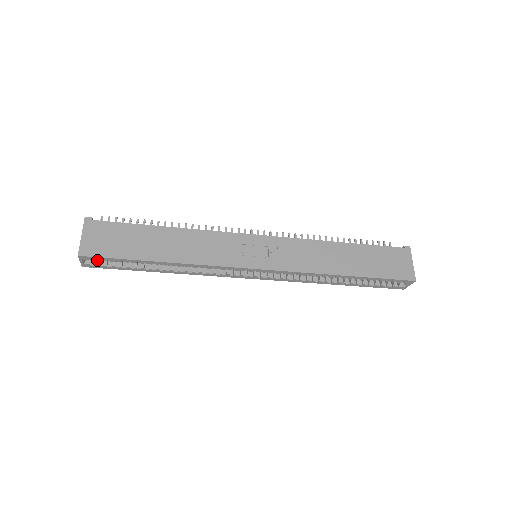
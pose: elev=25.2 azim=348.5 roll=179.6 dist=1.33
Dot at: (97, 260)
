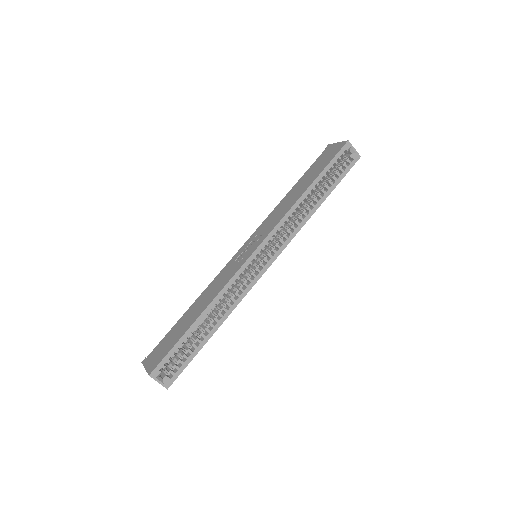
Dot at: (165, 367)
